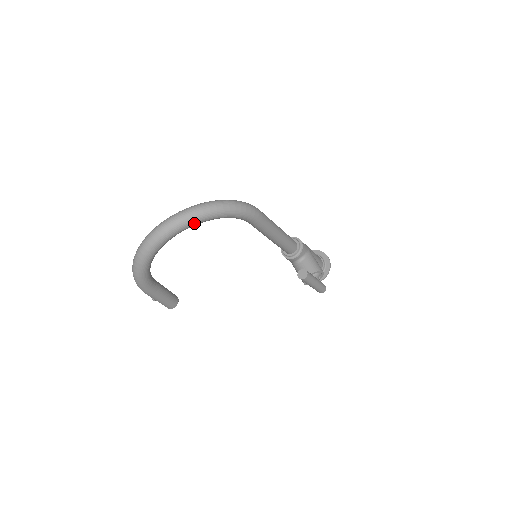
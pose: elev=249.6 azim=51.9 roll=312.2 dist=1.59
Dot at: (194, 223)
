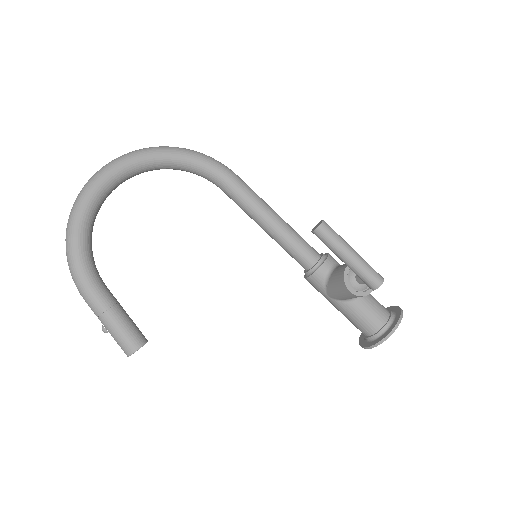
Dot at: (140, 157)
